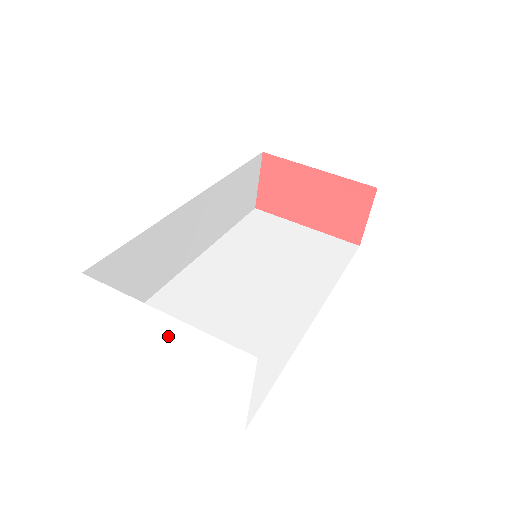
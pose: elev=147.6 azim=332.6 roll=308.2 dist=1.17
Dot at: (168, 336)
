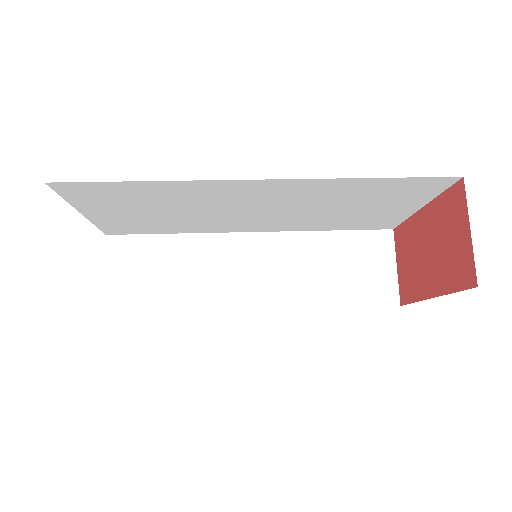
Dot at: occluded
